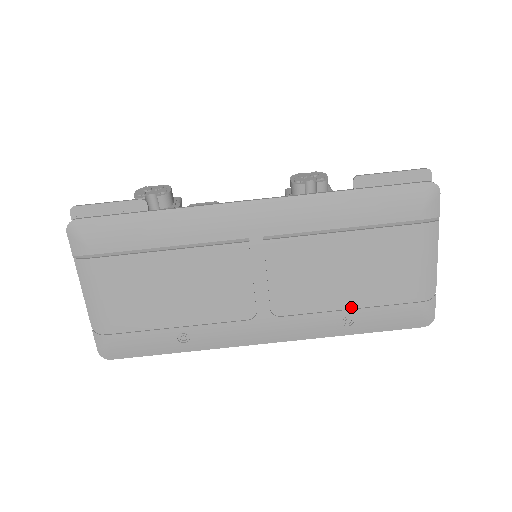
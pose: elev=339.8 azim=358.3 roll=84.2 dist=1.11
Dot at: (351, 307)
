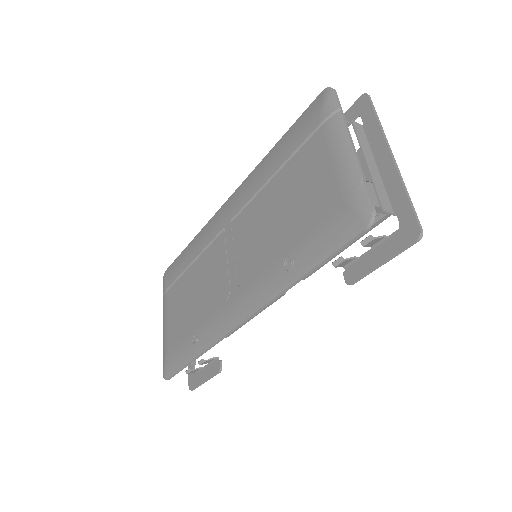
Dot at: (288, 245)
